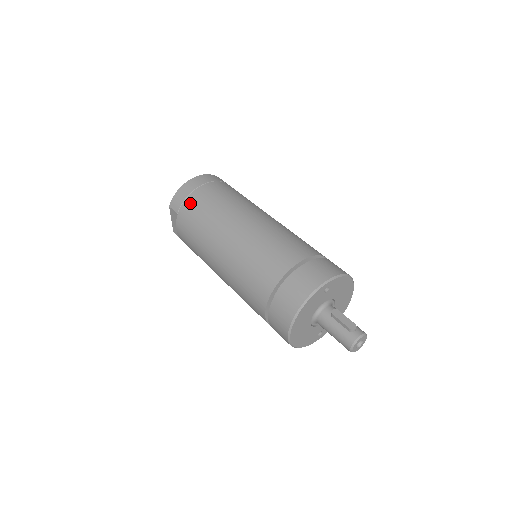
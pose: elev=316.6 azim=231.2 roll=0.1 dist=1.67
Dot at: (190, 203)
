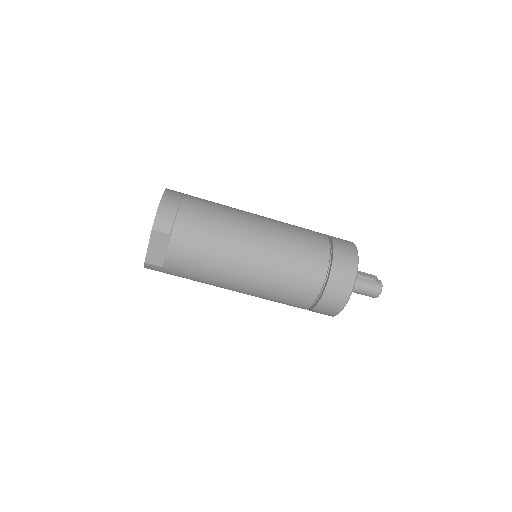
Dot at: (186, 218)
